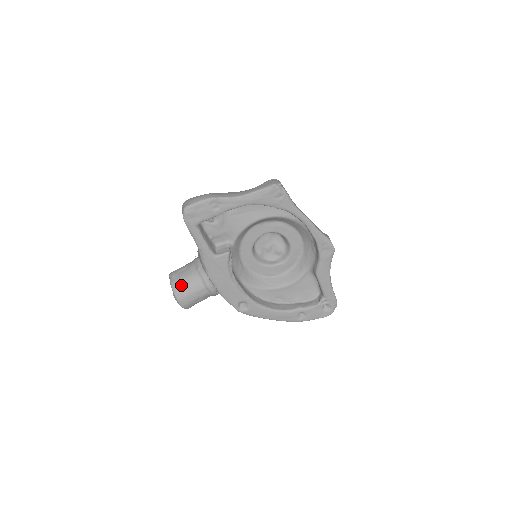
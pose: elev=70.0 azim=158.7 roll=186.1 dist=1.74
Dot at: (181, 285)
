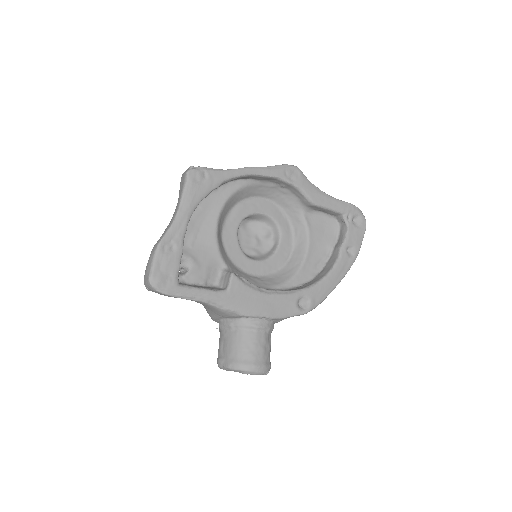
Dot at: (237, 356)
